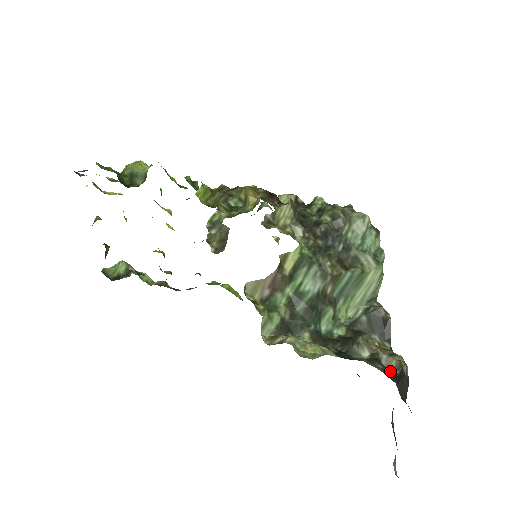
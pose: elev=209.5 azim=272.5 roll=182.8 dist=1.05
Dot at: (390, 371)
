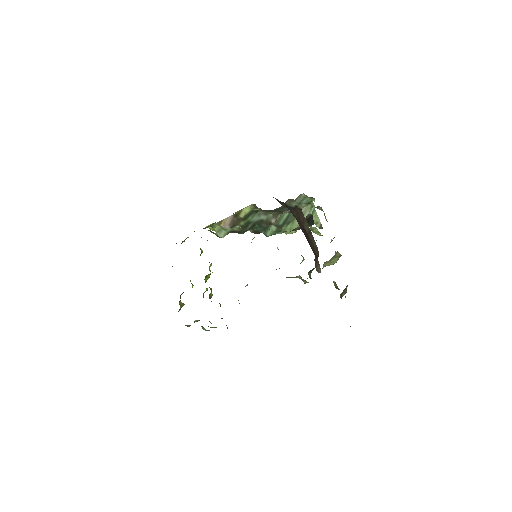
Dot at: (289, 211)
